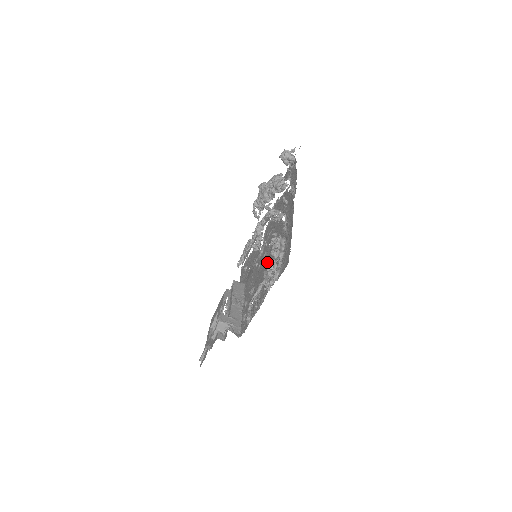
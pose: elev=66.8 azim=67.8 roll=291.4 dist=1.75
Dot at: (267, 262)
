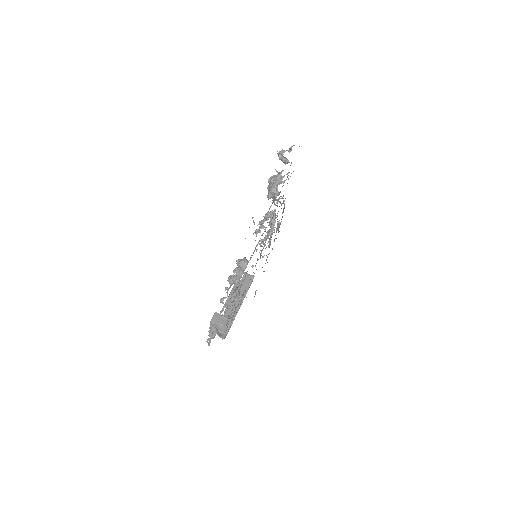
Dot at: occluded
